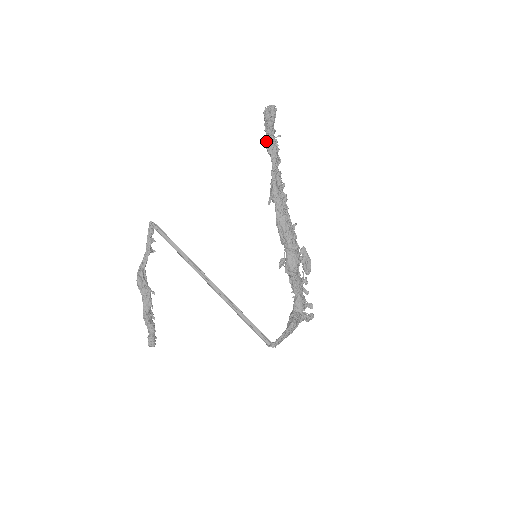
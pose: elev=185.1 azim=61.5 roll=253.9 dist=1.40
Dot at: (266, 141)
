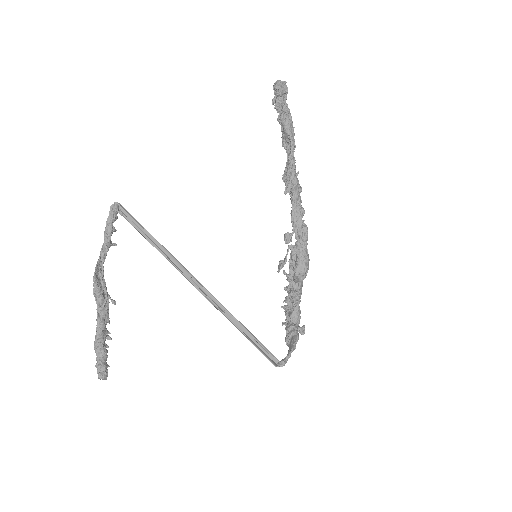
Dot at: (283, 119)
